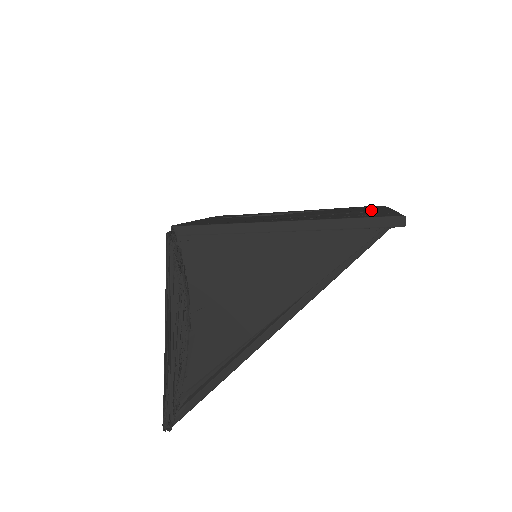
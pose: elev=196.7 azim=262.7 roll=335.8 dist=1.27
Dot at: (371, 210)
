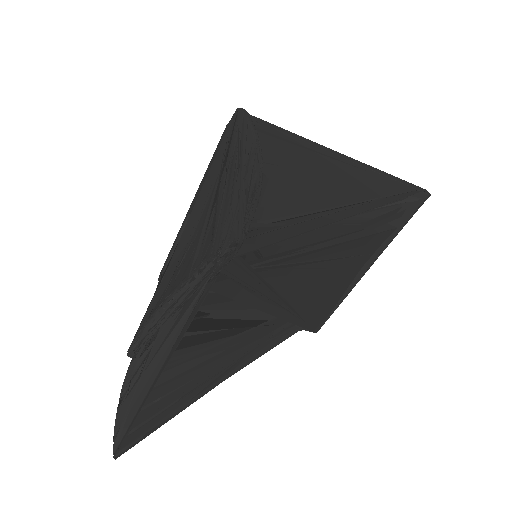
Dot at: occluded
